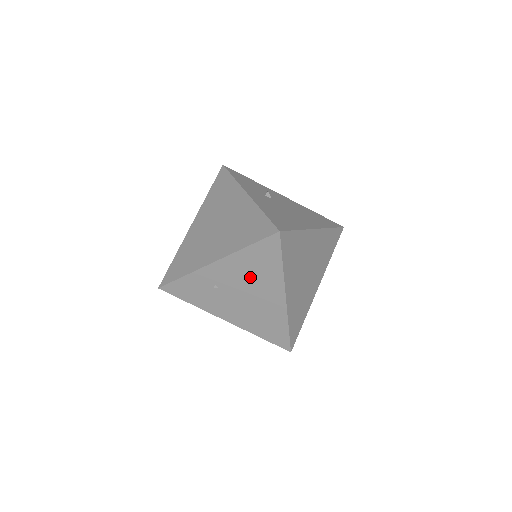
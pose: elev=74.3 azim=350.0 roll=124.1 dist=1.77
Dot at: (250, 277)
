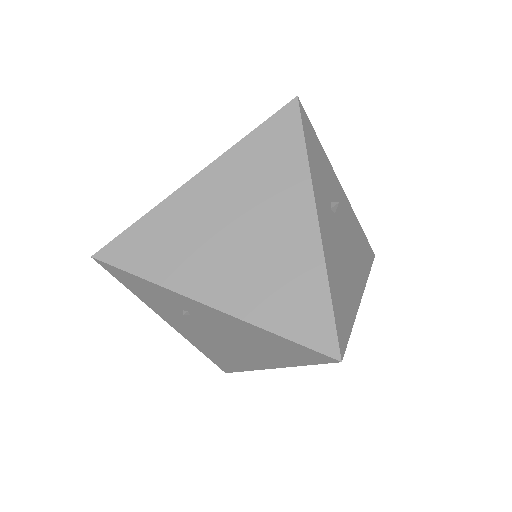
Dot at: (246, 340)
